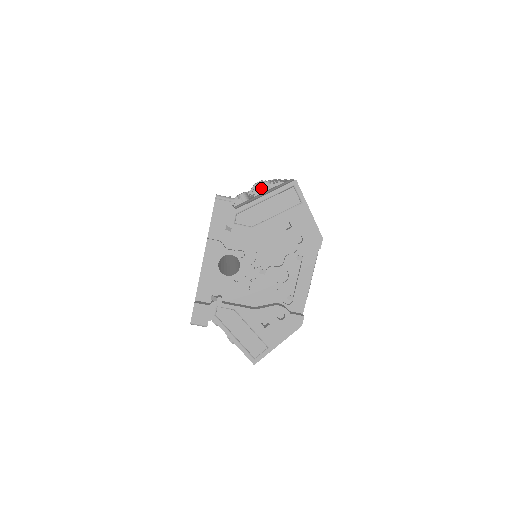
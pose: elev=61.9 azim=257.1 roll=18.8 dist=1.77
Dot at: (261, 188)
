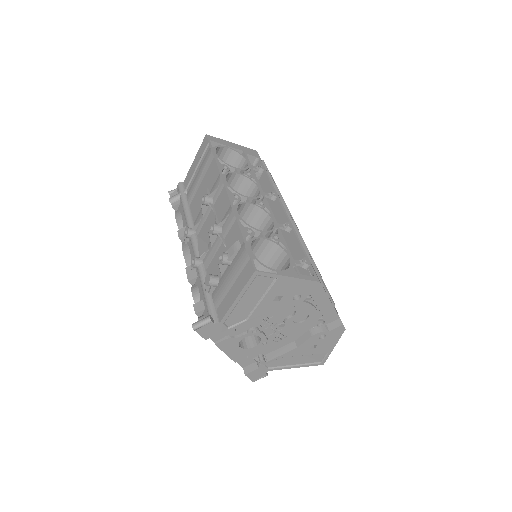
Dot at: (221, 265)
